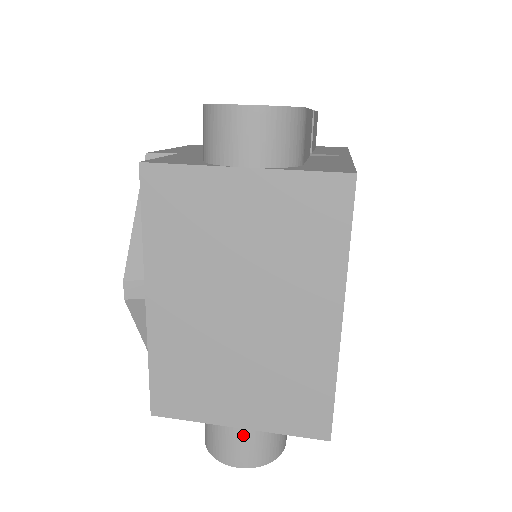
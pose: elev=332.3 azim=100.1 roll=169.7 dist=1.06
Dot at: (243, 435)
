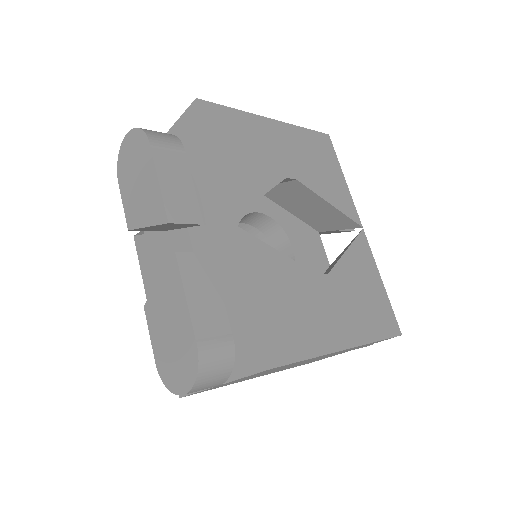
Dot at: occluded
